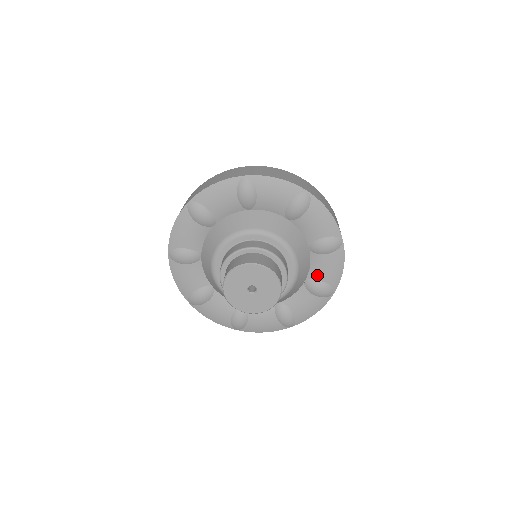
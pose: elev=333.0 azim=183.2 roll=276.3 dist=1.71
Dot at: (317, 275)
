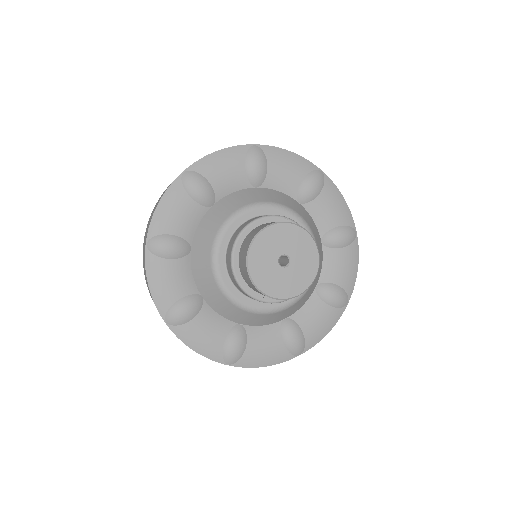
Dot at: (331, 276)
